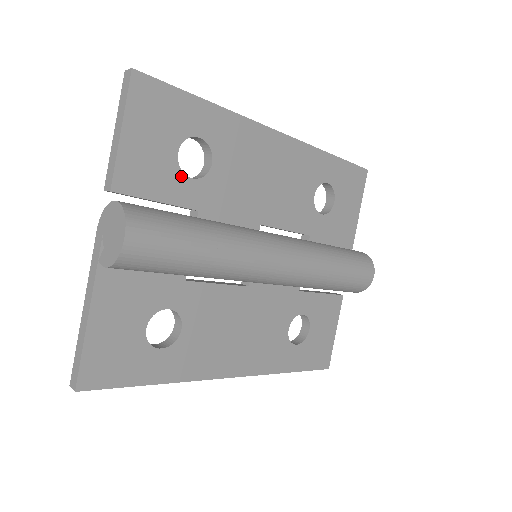
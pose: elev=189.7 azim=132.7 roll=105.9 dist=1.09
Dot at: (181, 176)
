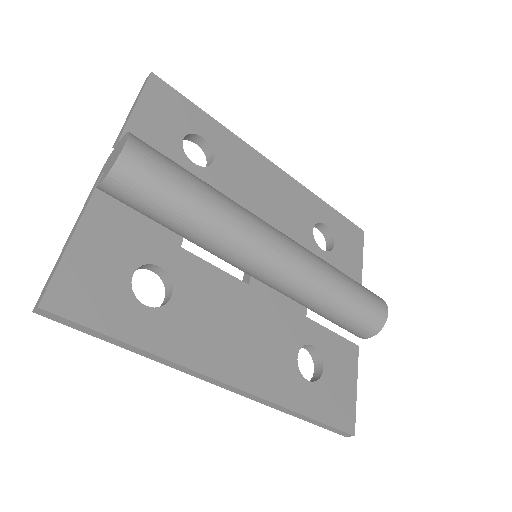
Dot at: (184, 157)
